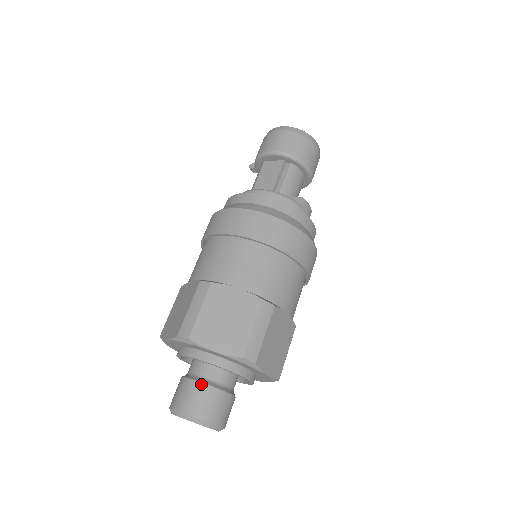
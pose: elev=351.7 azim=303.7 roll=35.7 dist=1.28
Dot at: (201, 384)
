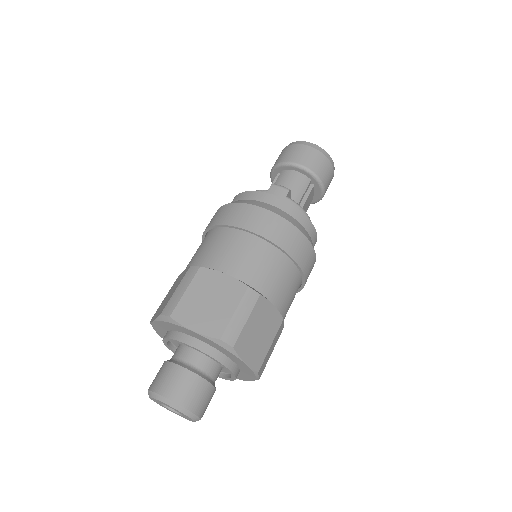
Dot at: (163, 363)
